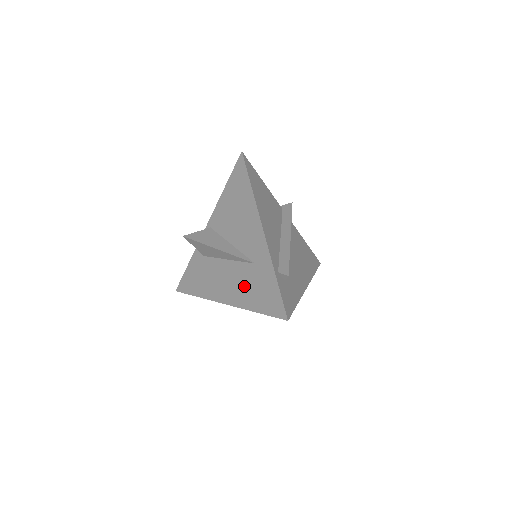
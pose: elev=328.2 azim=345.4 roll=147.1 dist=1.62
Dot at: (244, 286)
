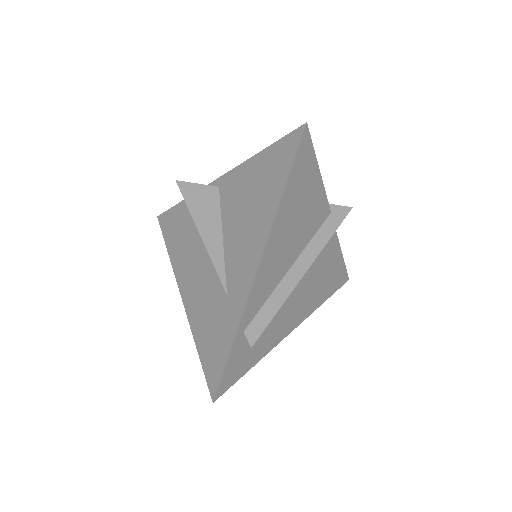
Dot at: (204, 304)
